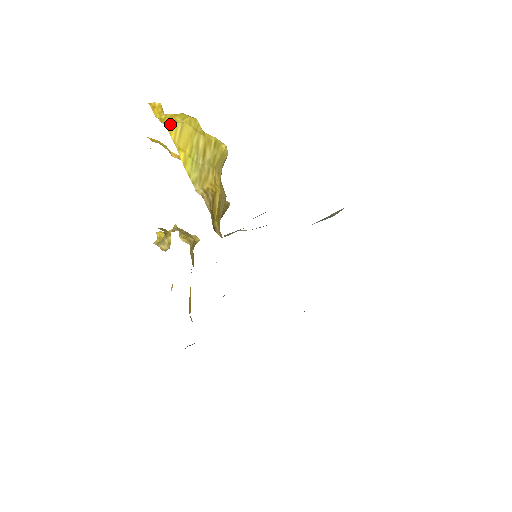
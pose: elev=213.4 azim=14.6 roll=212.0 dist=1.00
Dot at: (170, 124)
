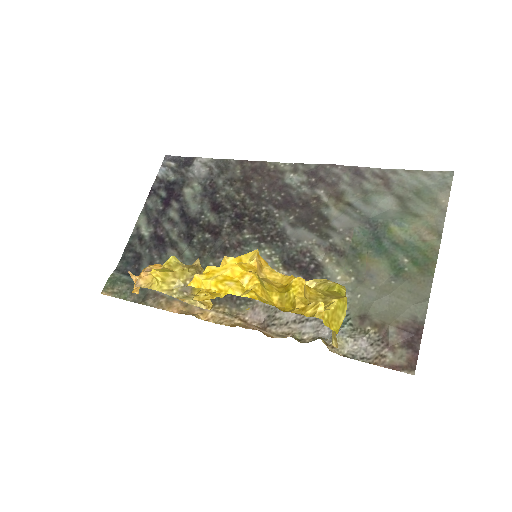
Dot at: (339, 328)
